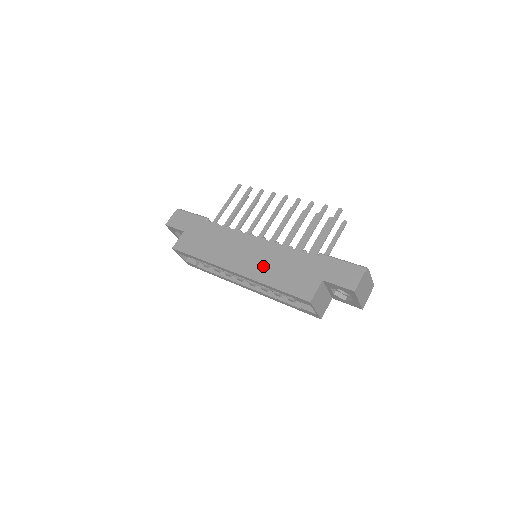
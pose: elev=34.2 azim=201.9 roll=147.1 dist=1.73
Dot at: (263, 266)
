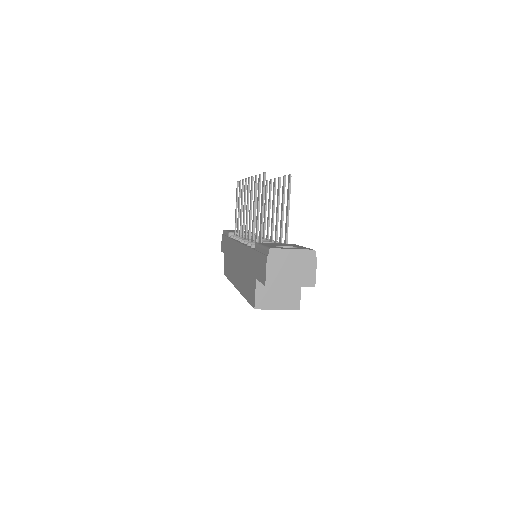
Dot at: (241, 275)
